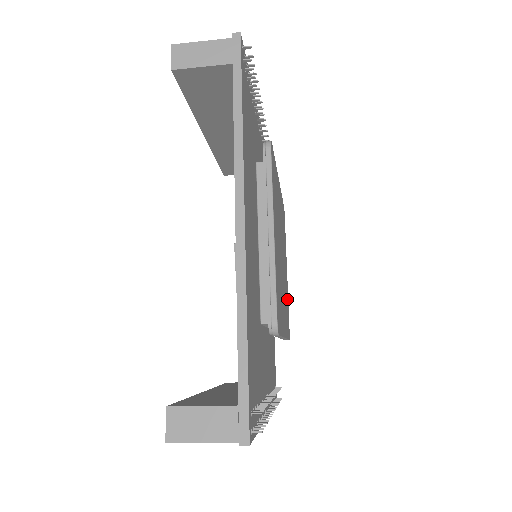
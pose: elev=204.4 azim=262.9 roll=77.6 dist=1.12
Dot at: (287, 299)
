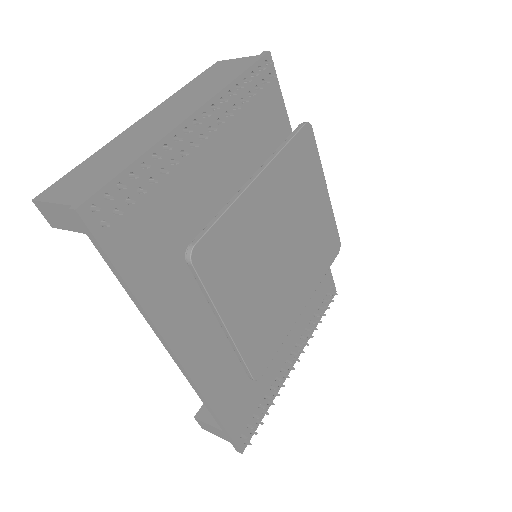
Dot at: (326, 228)
